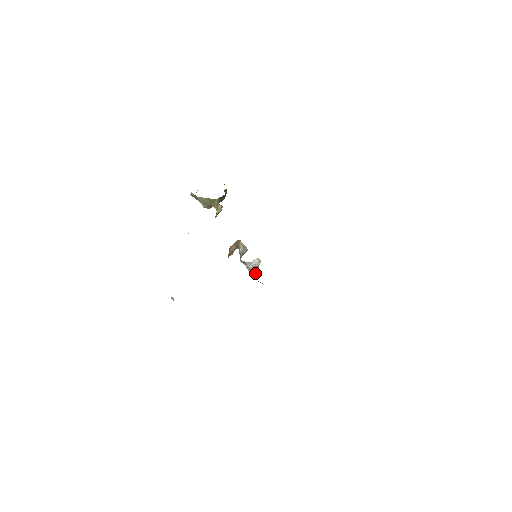
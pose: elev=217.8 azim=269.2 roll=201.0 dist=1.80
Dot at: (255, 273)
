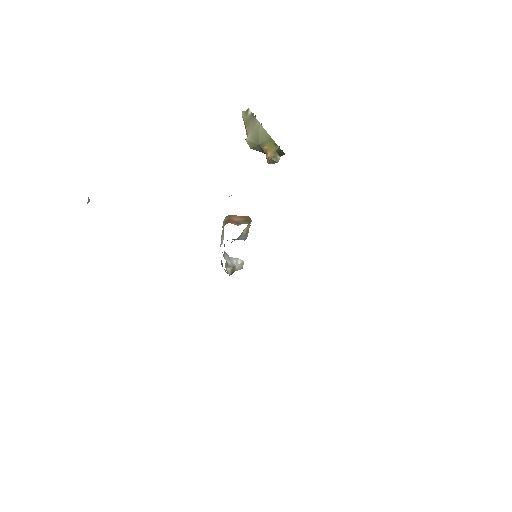
Dot at: occluded
